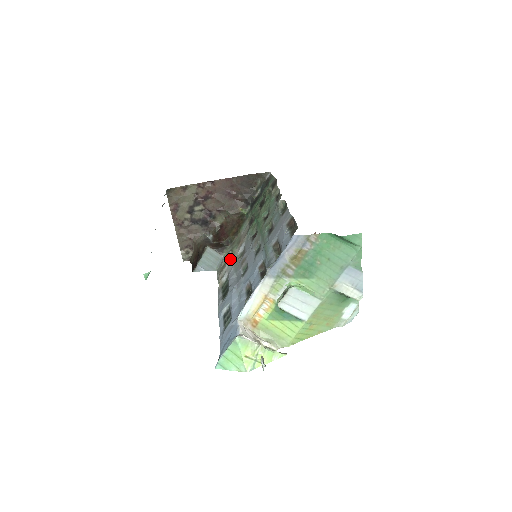
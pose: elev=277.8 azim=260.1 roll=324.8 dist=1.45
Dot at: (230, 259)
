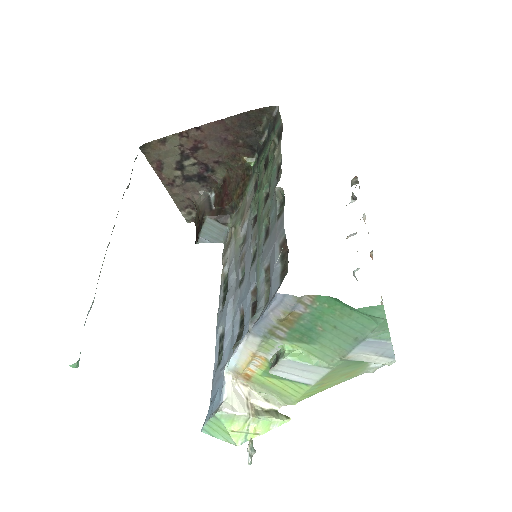
Dot at: (232, 240)
